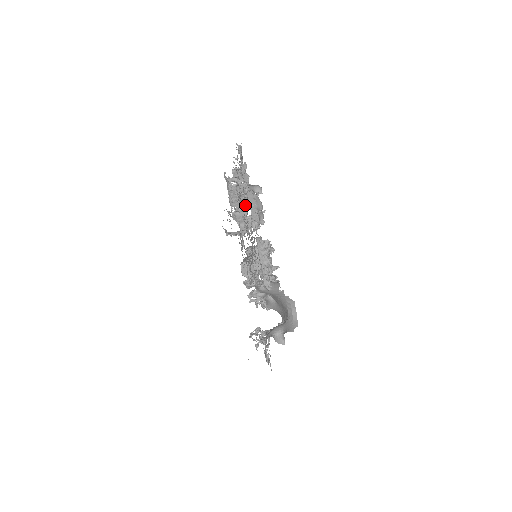
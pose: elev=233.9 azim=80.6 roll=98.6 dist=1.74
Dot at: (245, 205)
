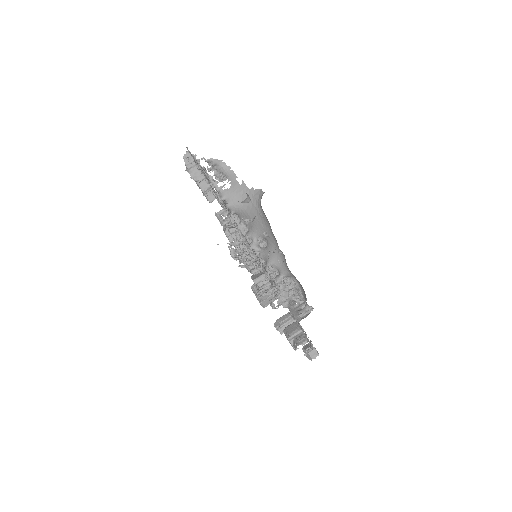
Dot at: (272, 295)
